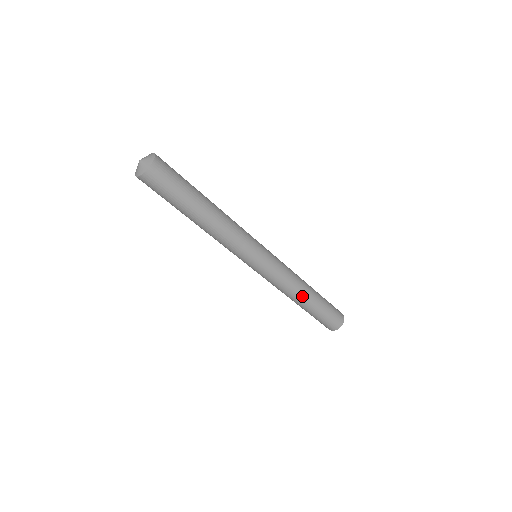
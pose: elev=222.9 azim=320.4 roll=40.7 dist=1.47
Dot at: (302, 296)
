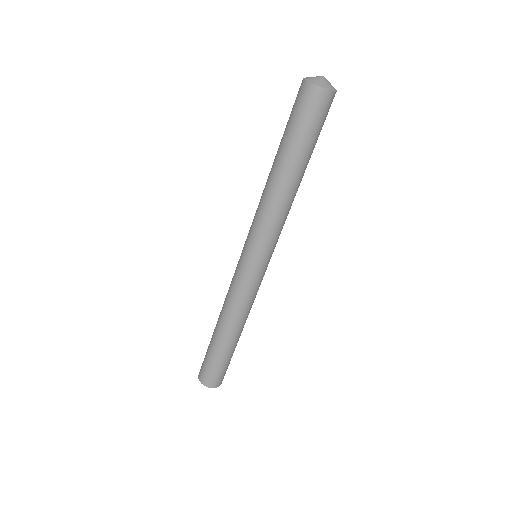
Dot at: (231, 328)
